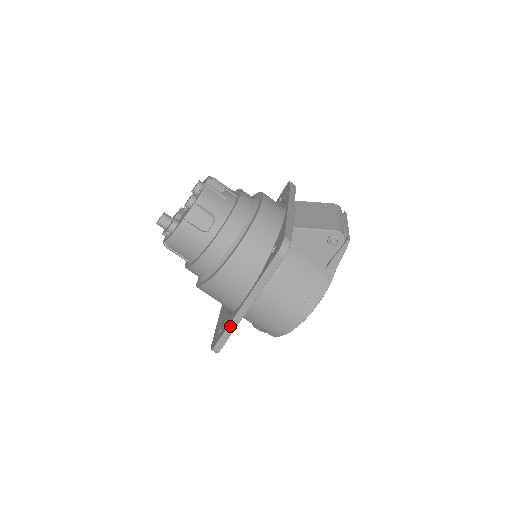
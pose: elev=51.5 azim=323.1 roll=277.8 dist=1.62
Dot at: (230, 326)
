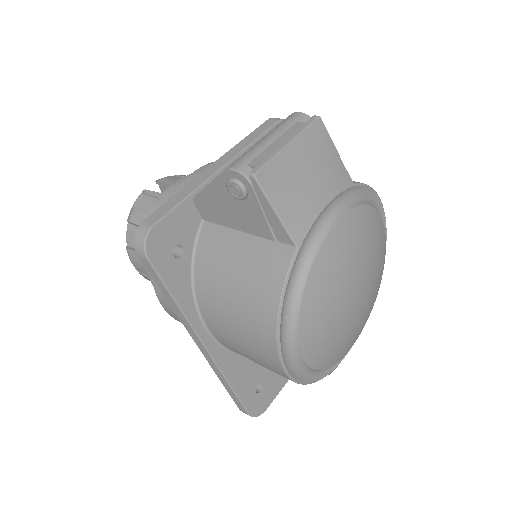
Dot at: (219, 376)
